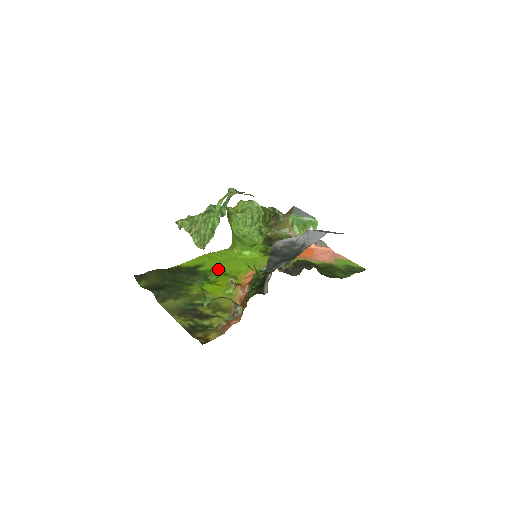
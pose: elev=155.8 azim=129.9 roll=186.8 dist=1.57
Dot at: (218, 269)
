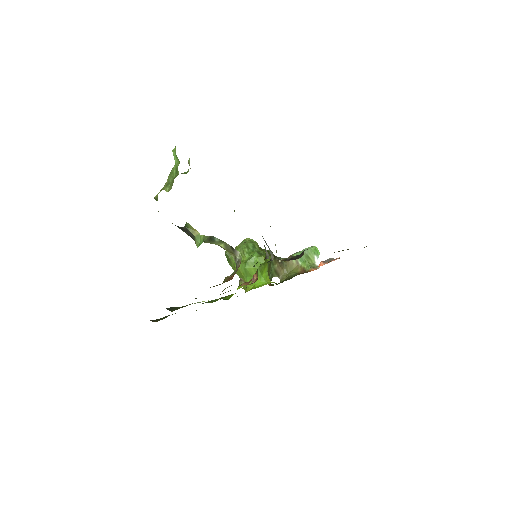
Dot at: occluded
